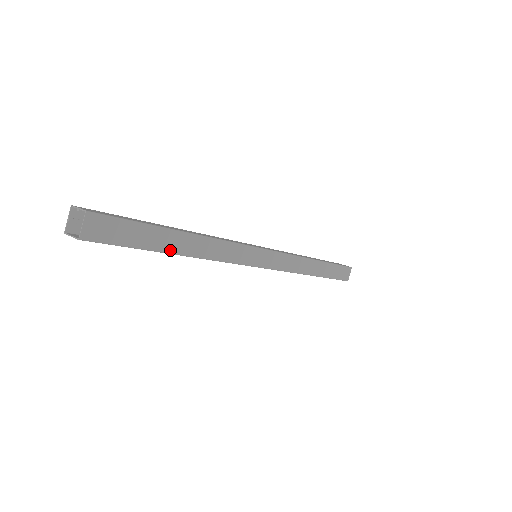
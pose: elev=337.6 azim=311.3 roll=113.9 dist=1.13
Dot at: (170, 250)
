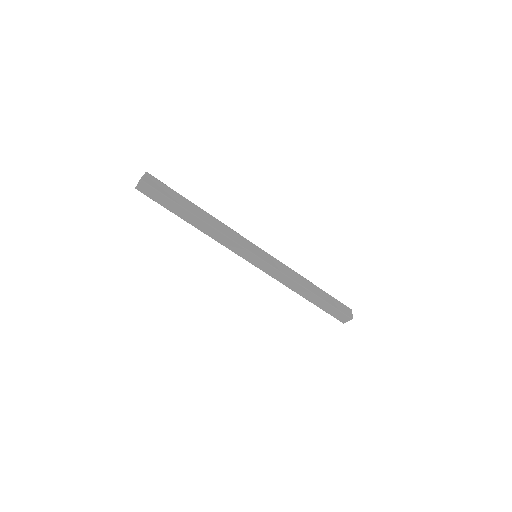
Dot at: (185, 219)
